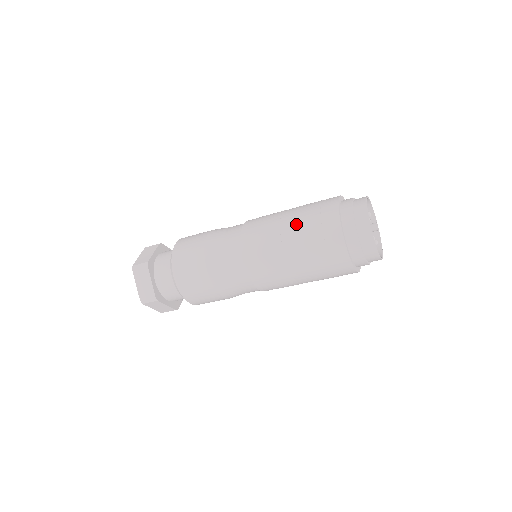
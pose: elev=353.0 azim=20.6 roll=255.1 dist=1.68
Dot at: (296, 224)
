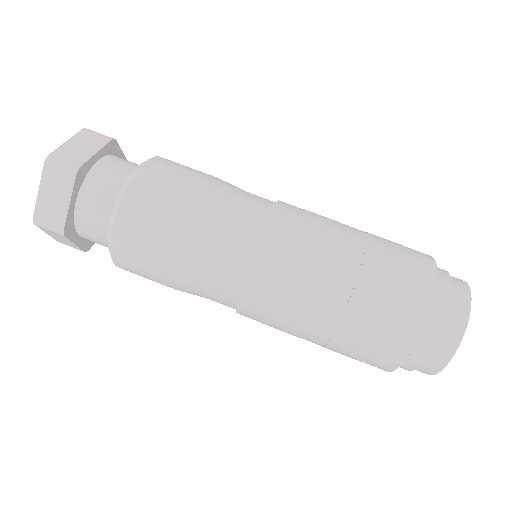
Dot at: occluded
